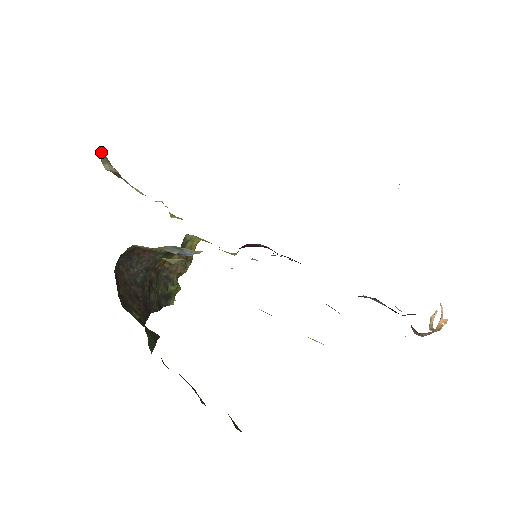
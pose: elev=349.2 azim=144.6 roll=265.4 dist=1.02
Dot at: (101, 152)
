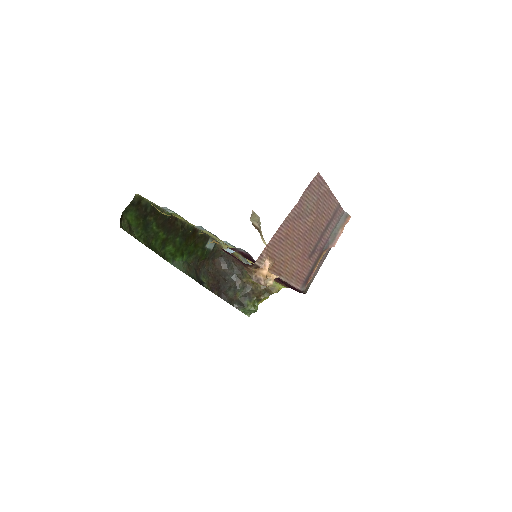
Dot at: (257, 216)
